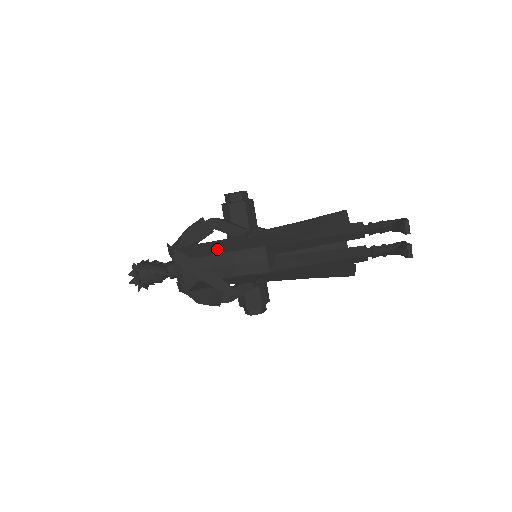
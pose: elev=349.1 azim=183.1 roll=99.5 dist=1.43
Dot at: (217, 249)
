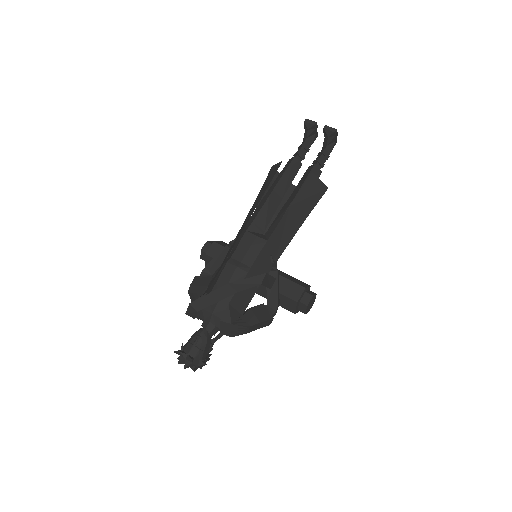
Dot at: (219, 270)
